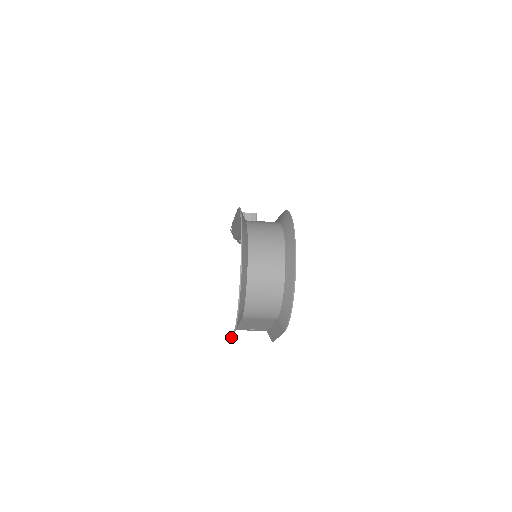
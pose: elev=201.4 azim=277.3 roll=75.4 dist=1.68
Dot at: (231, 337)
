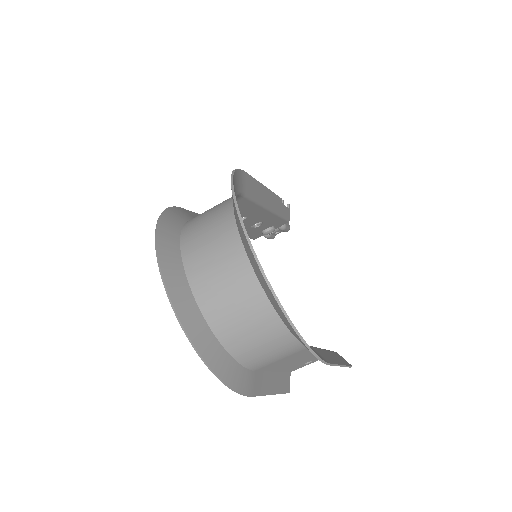
Dot at: (274, 394)
